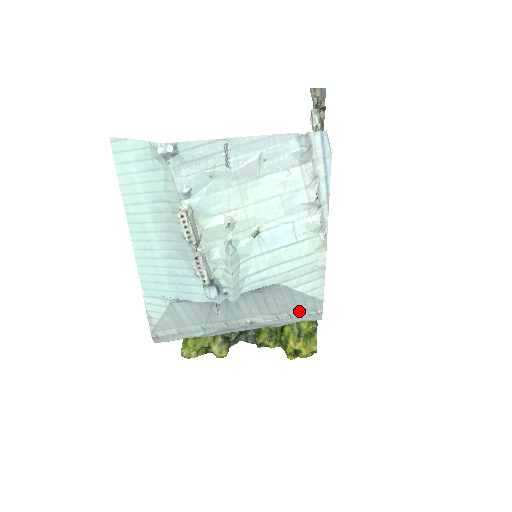
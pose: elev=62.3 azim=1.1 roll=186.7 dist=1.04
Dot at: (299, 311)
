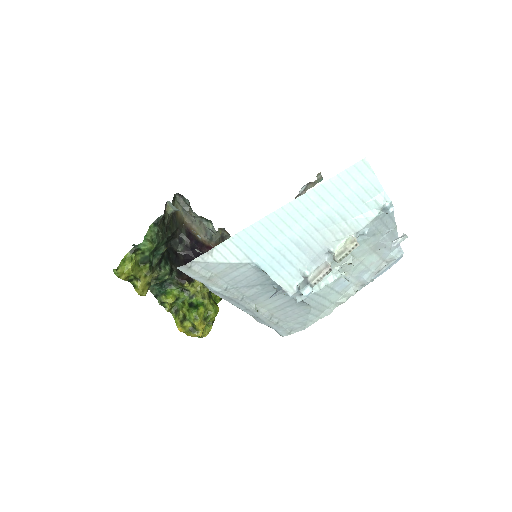
Dot at: (285, 324)
